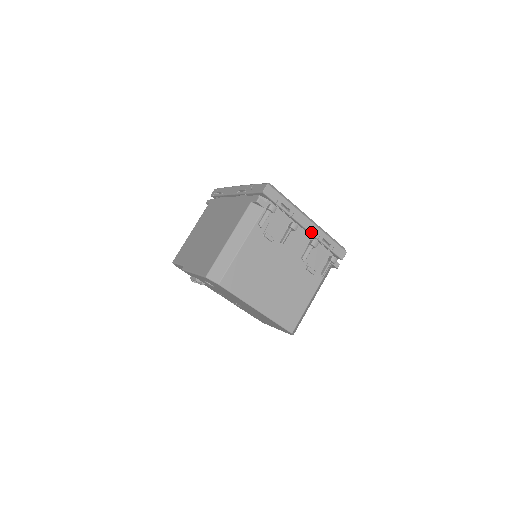
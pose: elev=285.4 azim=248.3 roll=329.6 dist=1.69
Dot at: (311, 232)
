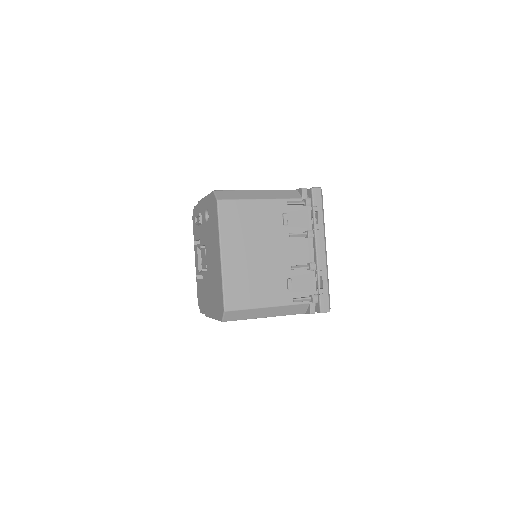
Dot at: (318, 259)
